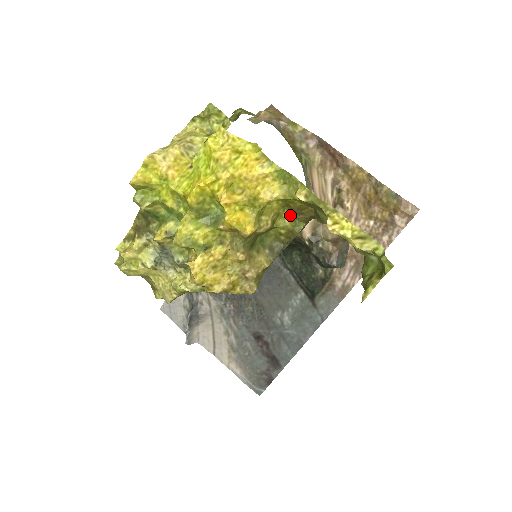
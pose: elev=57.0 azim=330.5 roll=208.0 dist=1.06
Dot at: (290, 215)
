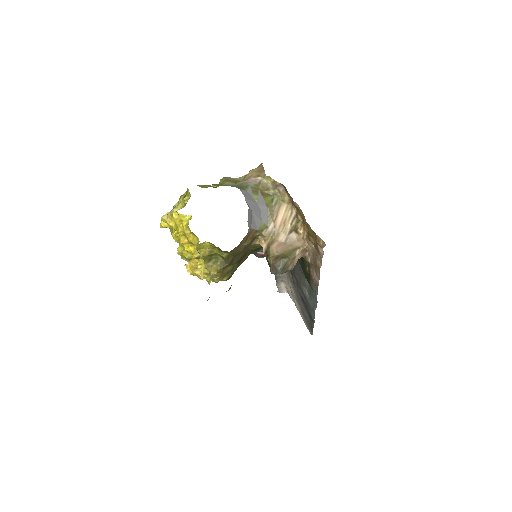
Dot at: (218, 249)
